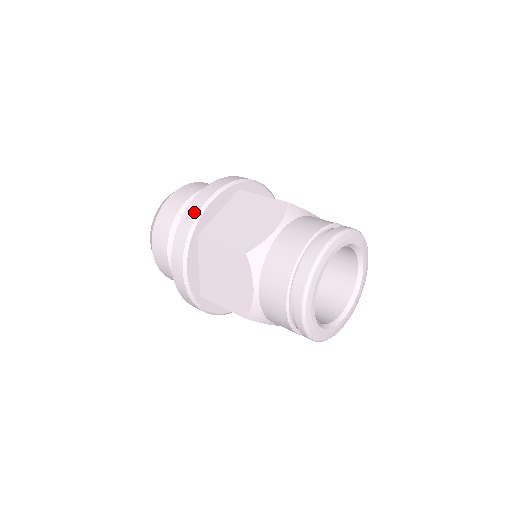
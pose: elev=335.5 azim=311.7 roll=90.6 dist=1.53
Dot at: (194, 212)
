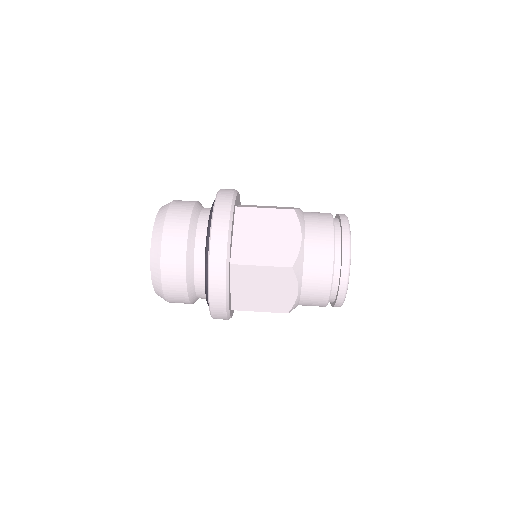
Dot at: (222, 245)
